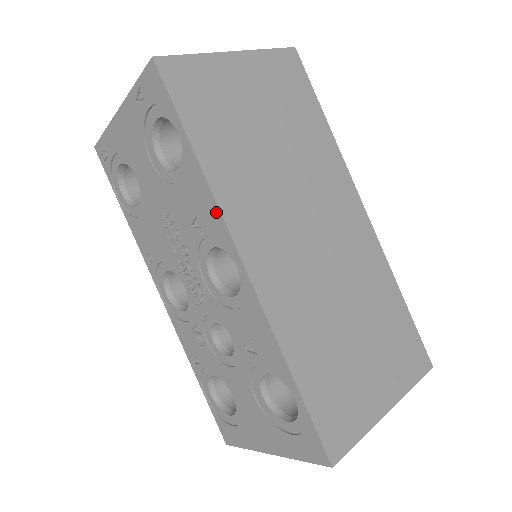
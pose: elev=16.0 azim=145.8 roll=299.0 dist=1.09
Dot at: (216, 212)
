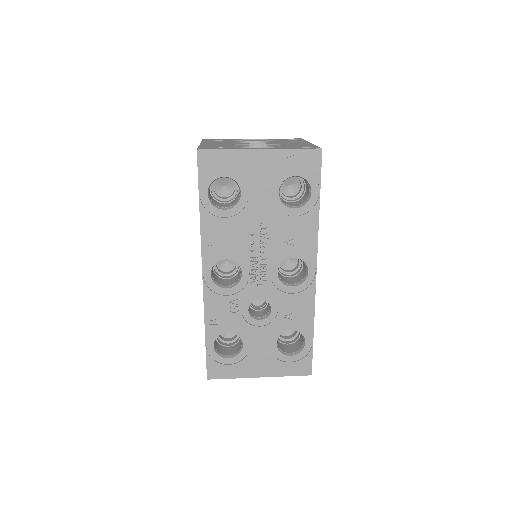
Dot at: (314, 242)
